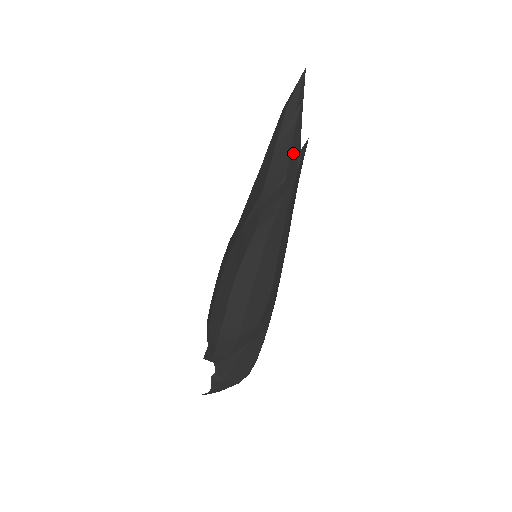
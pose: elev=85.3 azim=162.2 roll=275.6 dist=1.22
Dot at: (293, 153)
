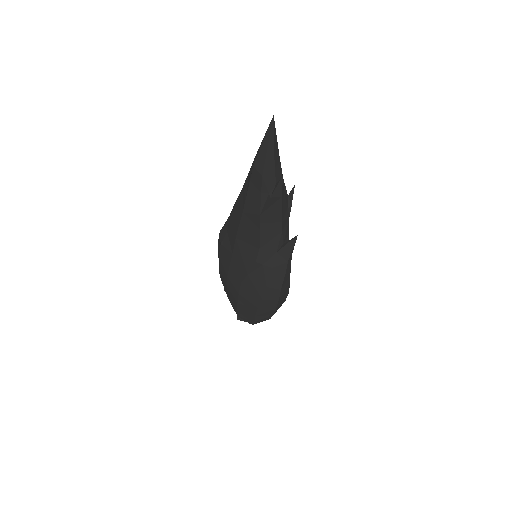
Dot at: (283, 214)
